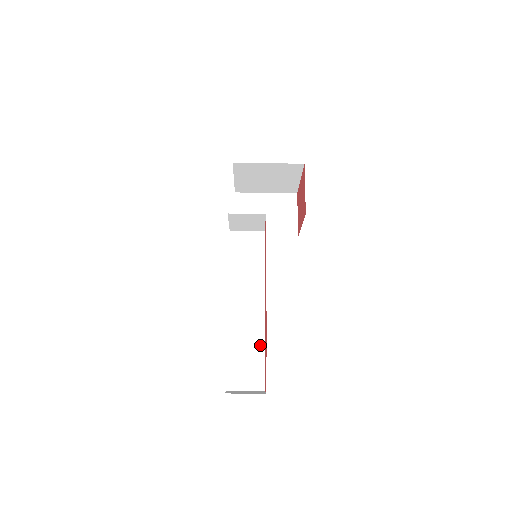
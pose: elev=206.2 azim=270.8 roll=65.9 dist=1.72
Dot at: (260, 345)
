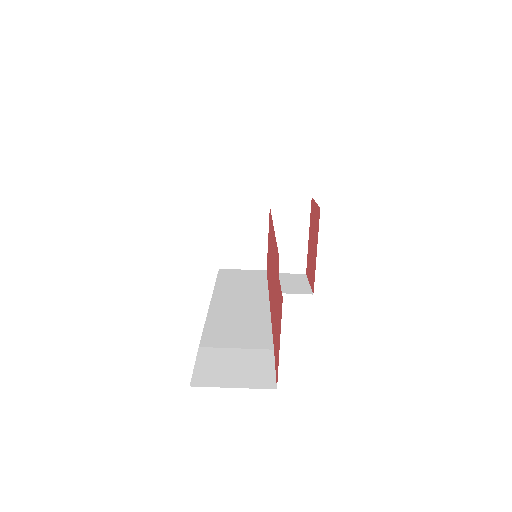
Dot at: (264, 338)
